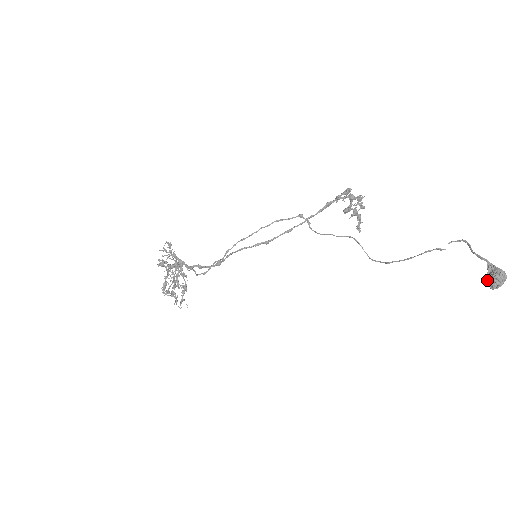
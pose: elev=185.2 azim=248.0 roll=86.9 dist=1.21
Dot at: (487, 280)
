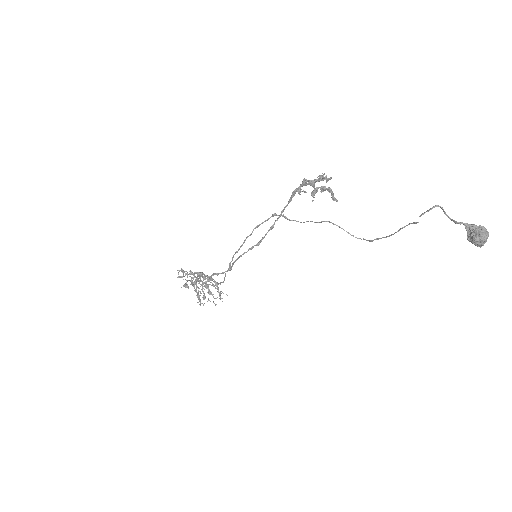
Dot at: occluded
